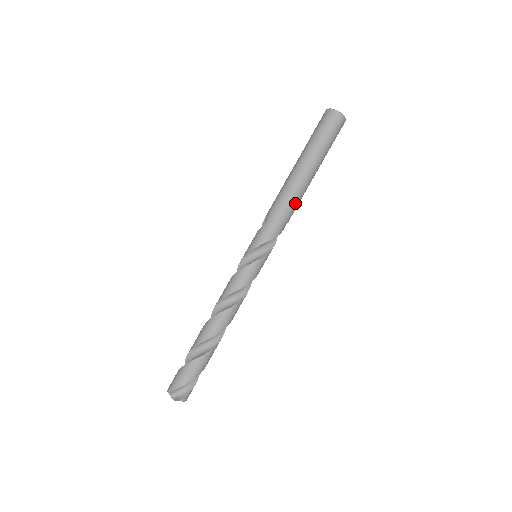
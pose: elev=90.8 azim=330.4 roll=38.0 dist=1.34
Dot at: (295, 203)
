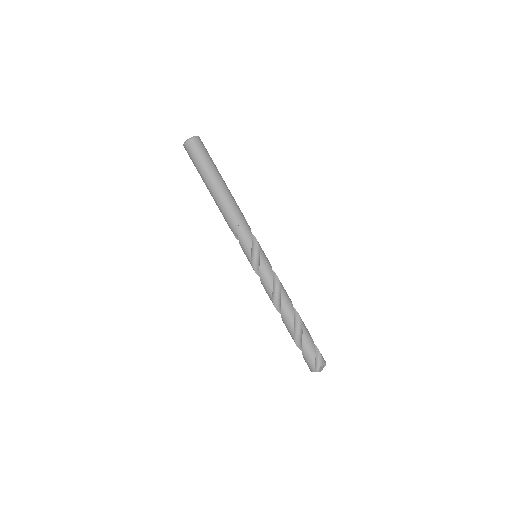
Dot at: (236, 207)
